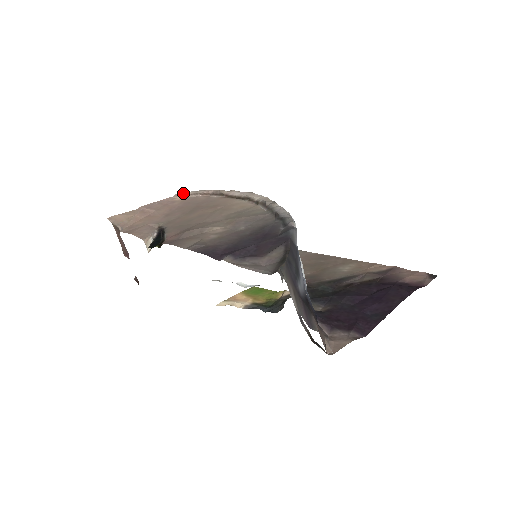
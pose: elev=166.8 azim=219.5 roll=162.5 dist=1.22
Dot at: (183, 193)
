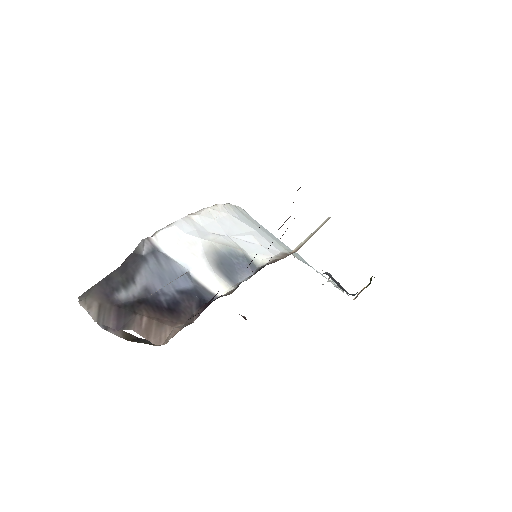
Dot at: occluded
